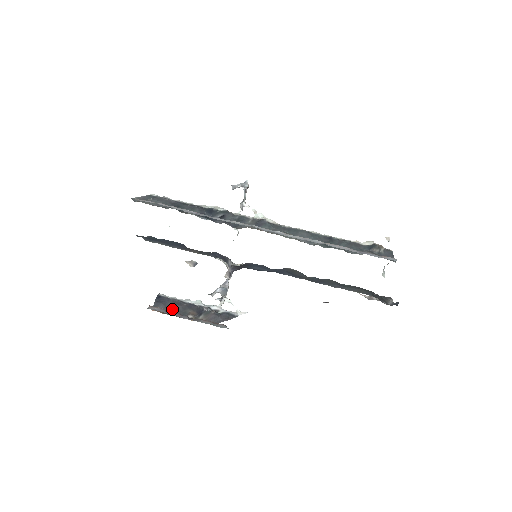
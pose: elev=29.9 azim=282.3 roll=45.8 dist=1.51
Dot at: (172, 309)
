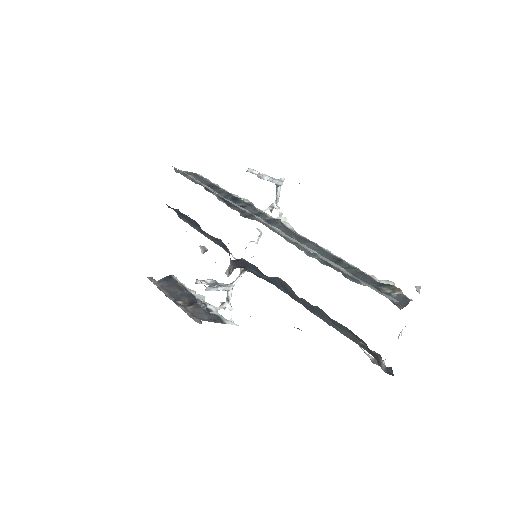
Dot at: (171, 290)
